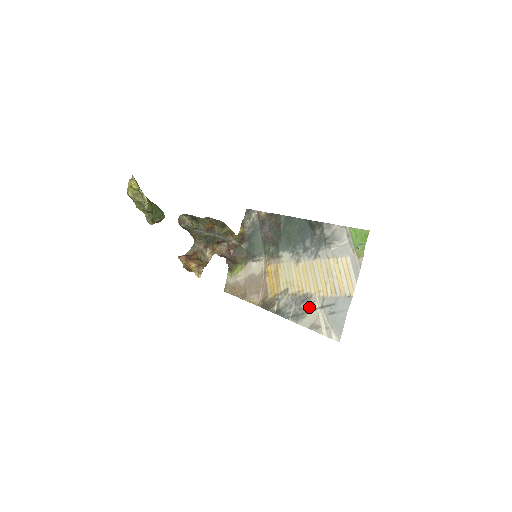
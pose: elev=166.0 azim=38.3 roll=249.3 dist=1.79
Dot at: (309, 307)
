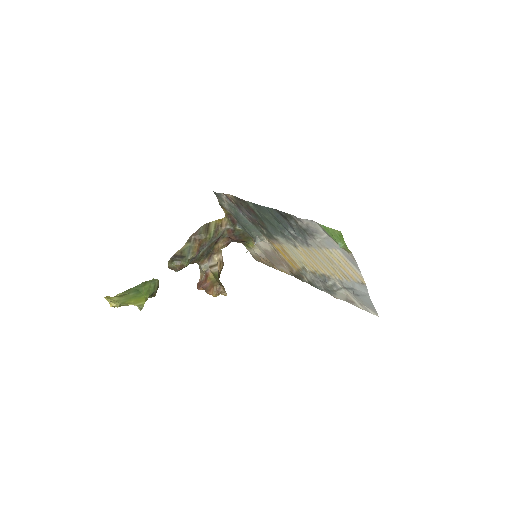
Dot at: (333, 287)
